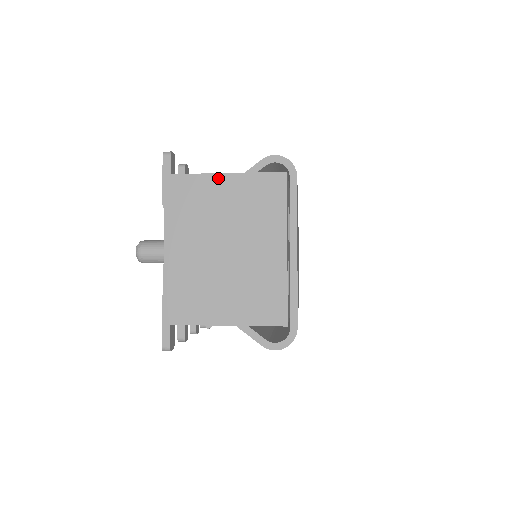
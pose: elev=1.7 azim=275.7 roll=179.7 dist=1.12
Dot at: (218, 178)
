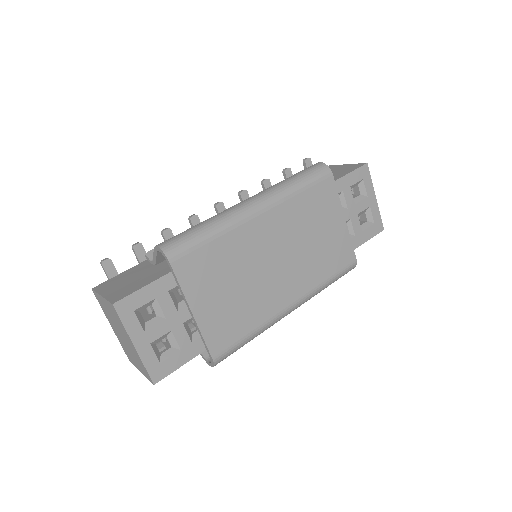
Dot at: (101, 298)
